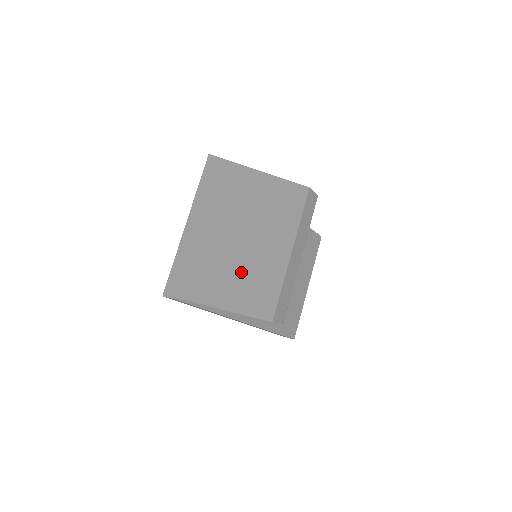
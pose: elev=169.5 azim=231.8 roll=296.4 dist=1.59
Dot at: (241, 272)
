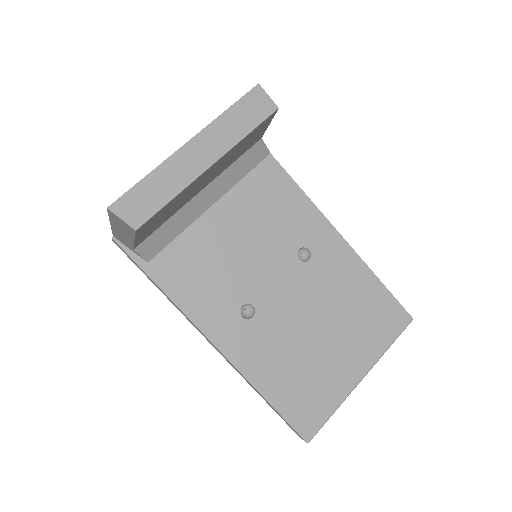
Dot at: occluded
